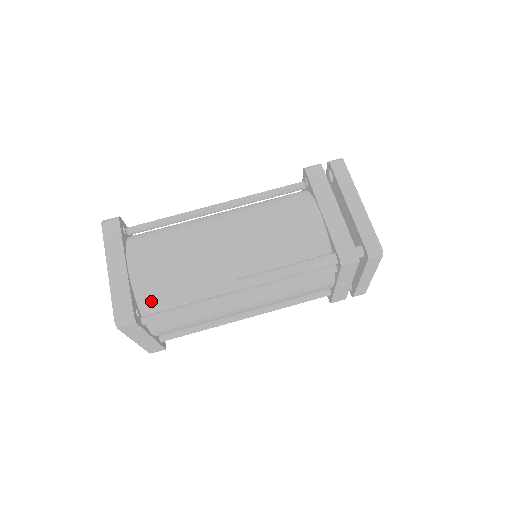
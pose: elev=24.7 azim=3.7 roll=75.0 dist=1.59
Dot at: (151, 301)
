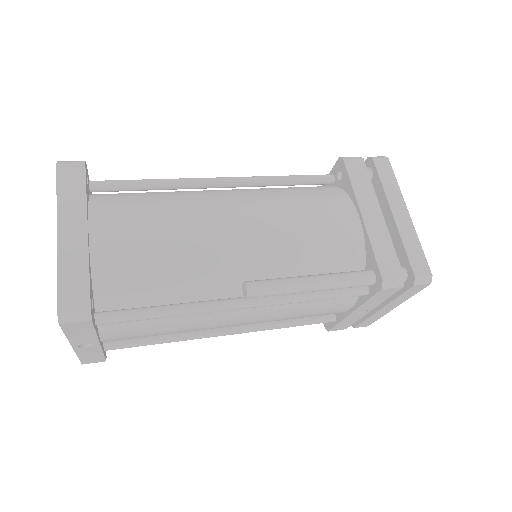
Dot at: (115, 291)
